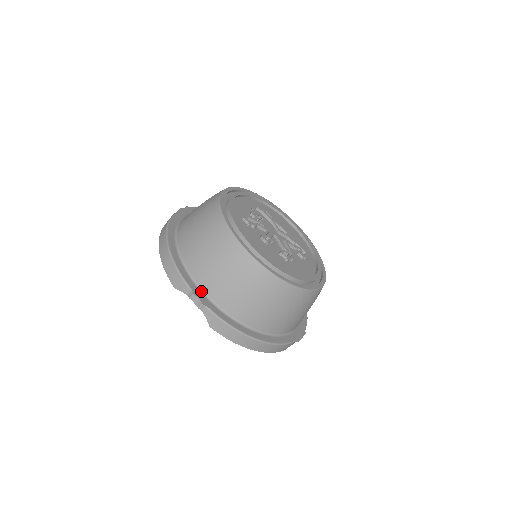
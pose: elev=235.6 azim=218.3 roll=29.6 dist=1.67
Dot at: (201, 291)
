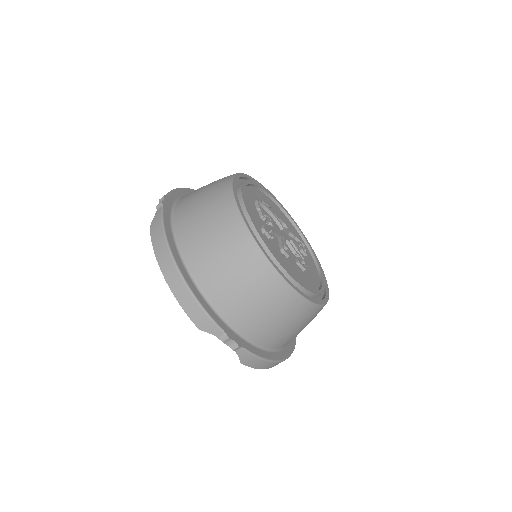
Dot at: (231, 328)
